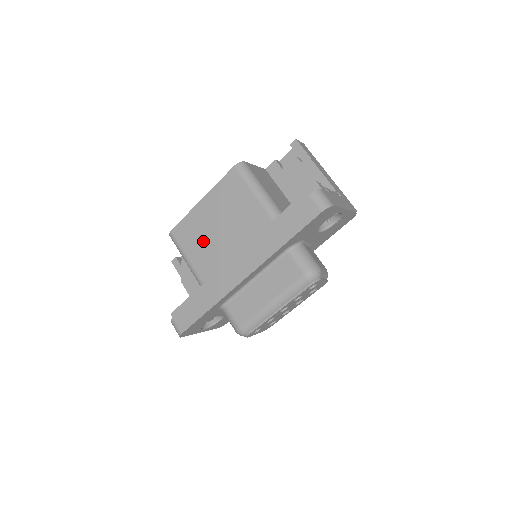
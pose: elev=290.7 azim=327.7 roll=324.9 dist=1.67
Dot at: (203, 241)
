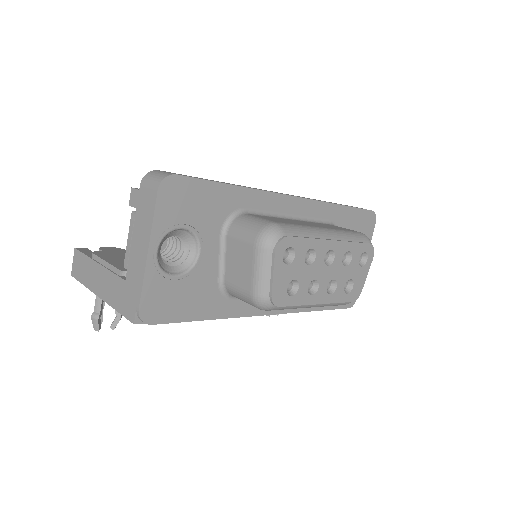
Dot at: occluded
